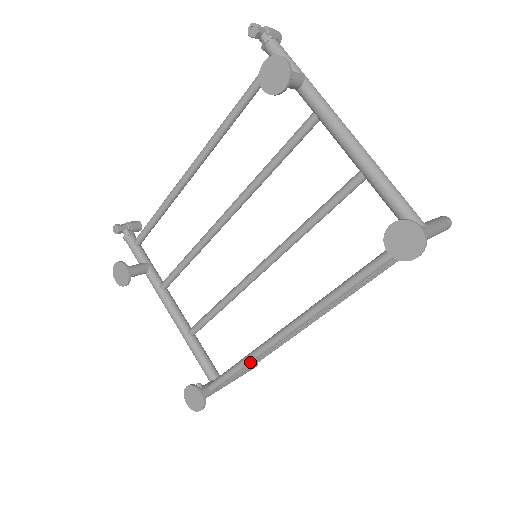
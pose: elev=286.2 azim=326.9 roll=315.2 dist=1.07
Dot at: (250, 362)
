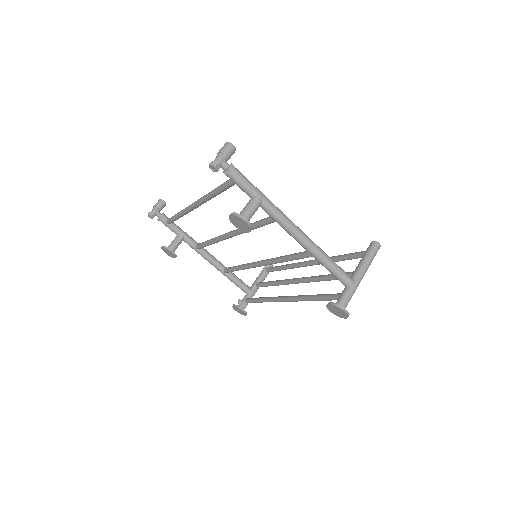
Dot at: occluded
